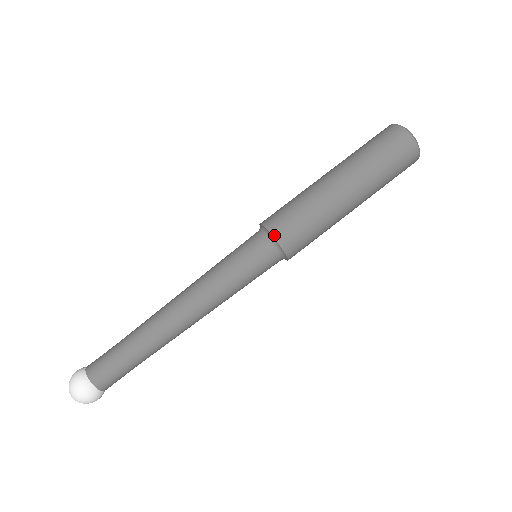
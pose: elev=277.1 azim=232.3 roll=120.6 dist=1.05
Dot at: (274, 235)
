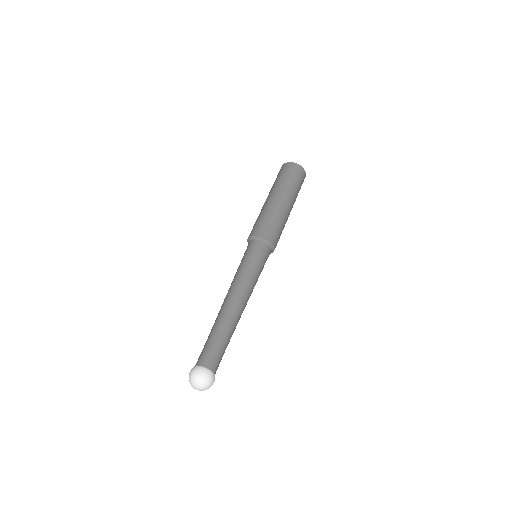
Dot at: (253, 235)
